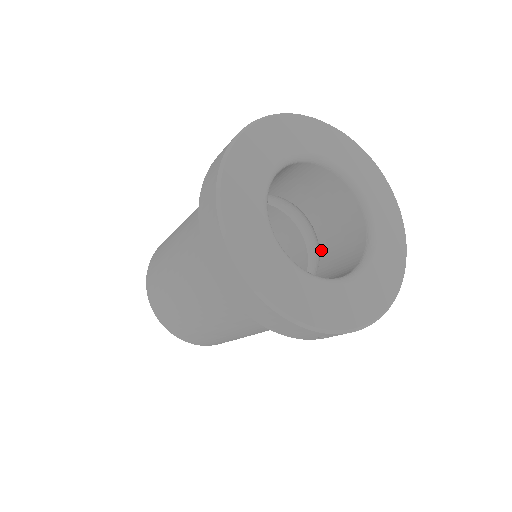
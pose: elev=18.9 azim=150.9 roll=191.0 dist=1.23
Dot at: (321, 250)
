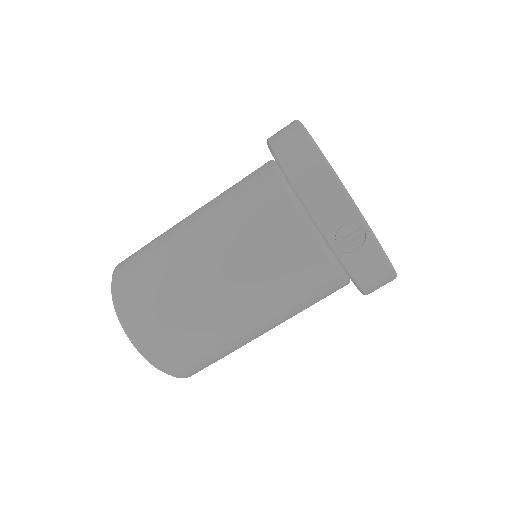
Dot at: occluded
